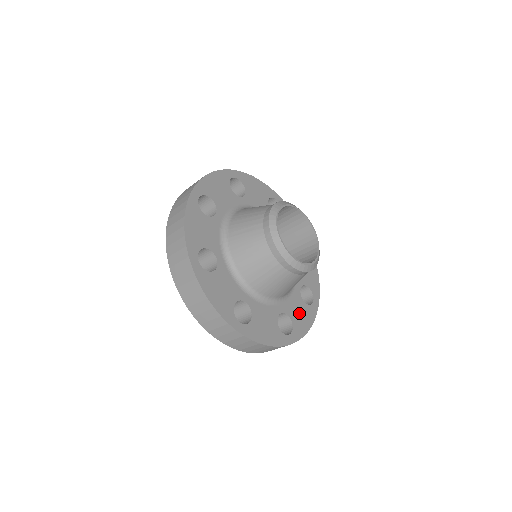
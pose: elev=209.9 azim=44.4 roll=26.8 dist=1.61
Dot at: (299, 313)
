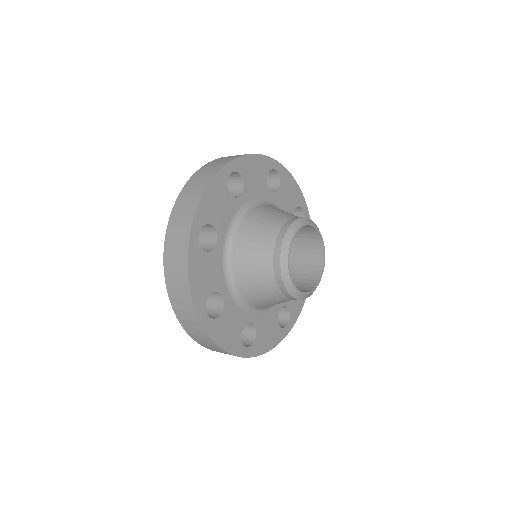
Dot at: occluded
